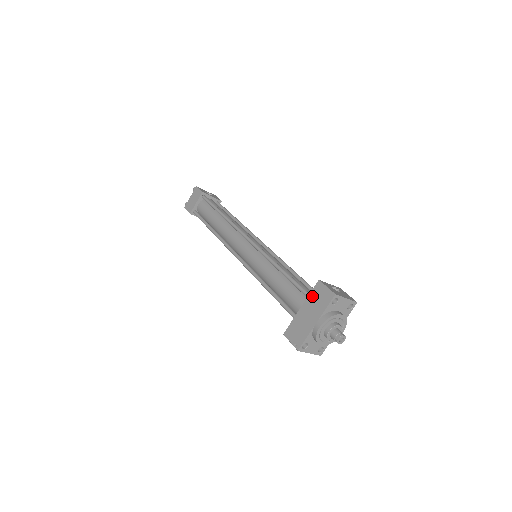
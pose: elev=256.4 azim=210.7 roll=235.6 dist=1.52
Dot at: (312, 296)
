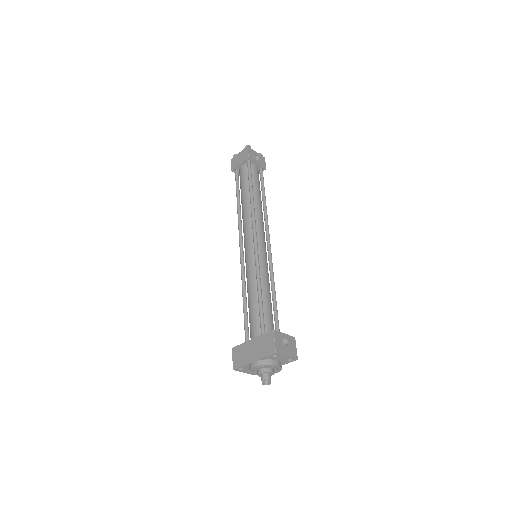
Dot at: (263, 338)
